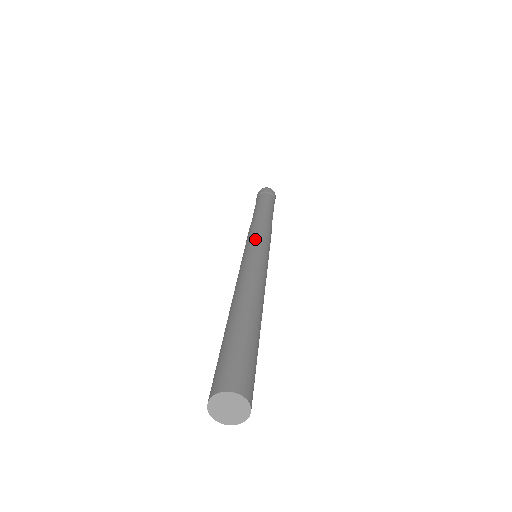
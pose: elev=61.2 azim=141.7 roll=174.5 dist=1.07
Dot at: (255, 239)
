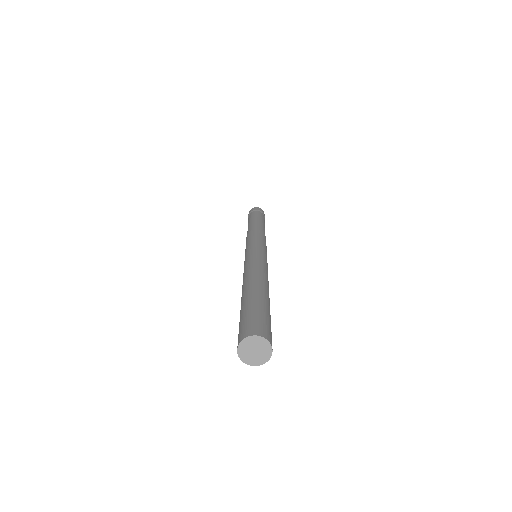
Dot at: (263, 244)
